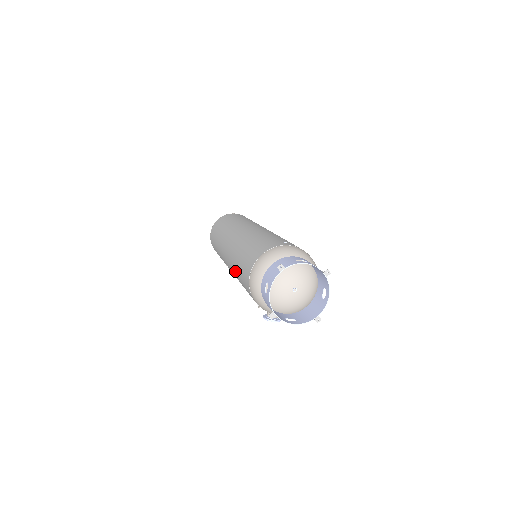
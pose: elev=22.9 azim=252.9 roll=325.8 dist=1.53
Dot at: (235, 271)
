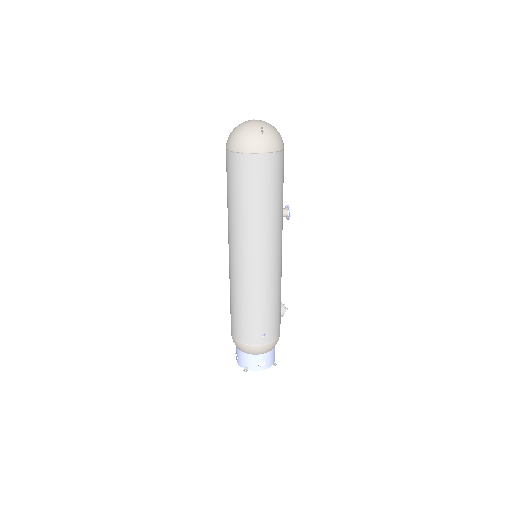
Dot at: occluded
